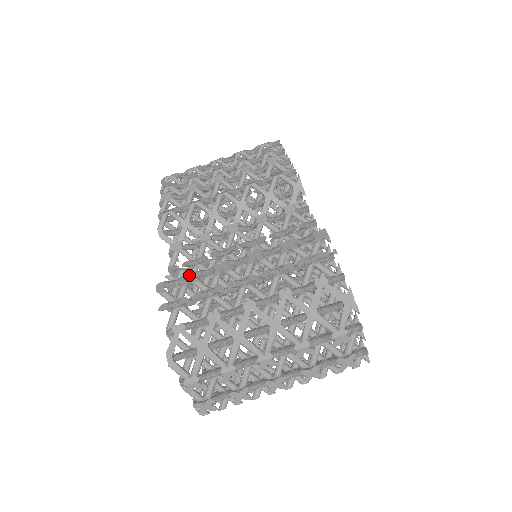
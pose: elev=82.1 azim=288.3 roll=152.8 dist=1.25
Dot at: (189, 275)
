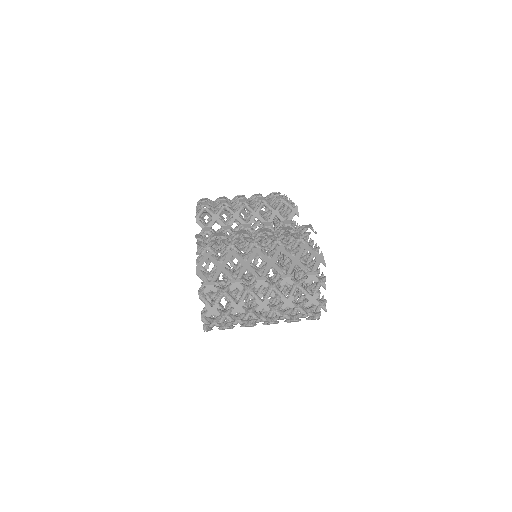
Dot at: (218, 233)
